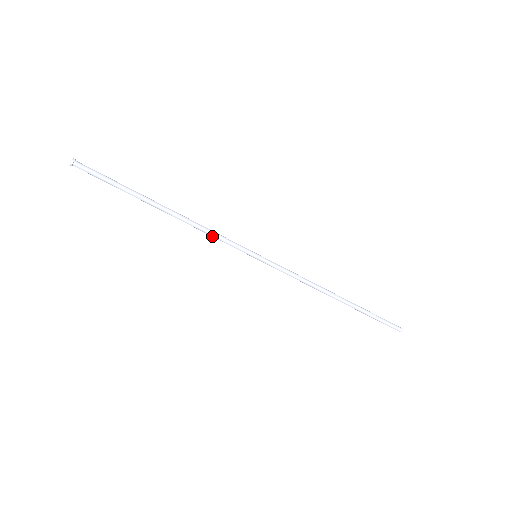
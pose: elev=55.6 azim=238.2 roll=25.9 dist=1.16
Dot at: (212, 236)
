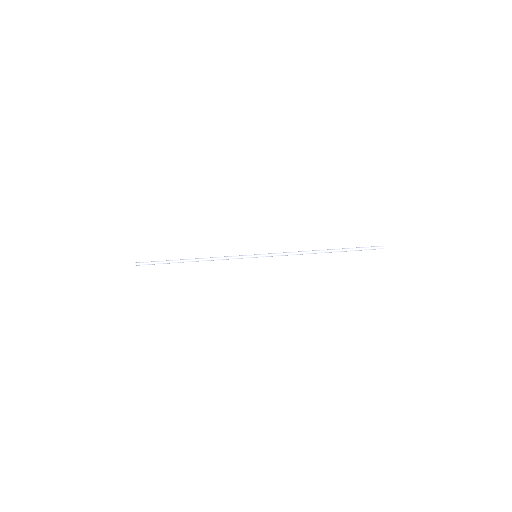
Dot at: occluded
